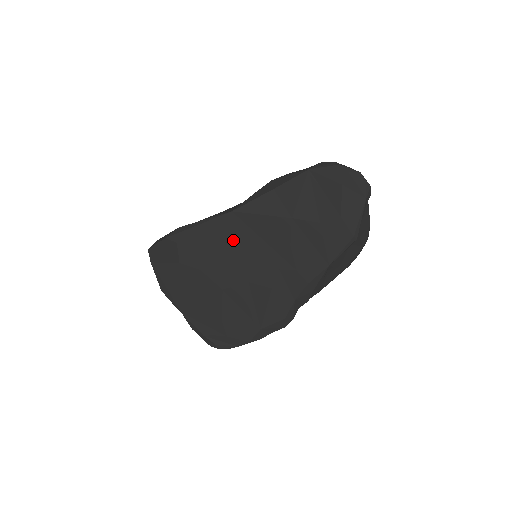
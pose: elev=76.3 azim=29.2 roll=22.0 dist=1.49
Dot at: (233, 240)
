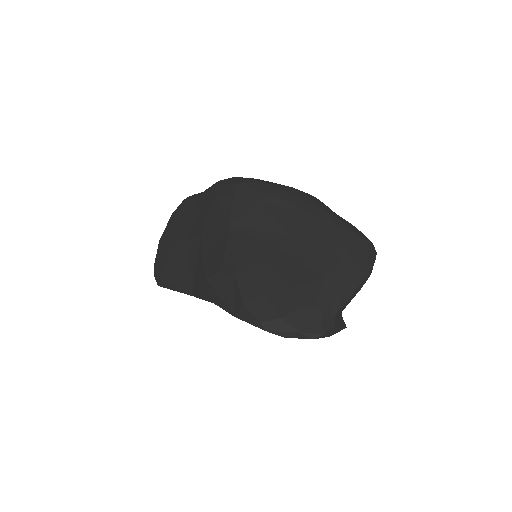
Dot at: occluded
